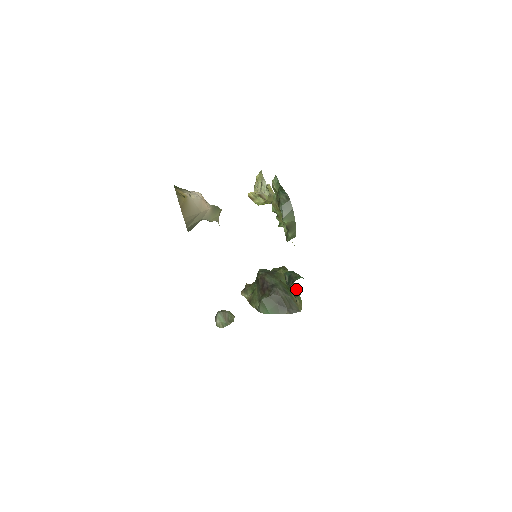
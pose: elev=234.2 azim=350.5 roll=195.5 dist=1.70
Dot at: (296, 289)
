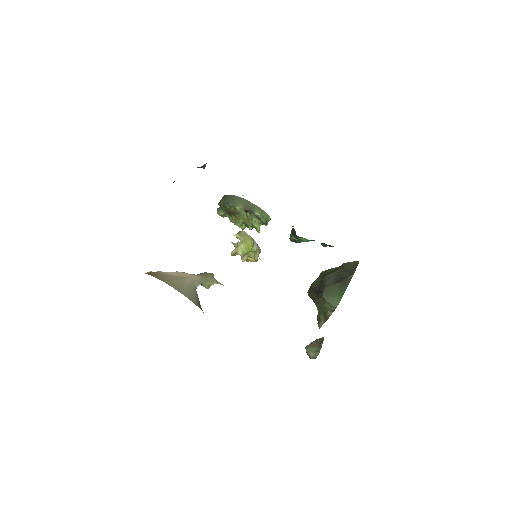
Dot at: (343, 264)
